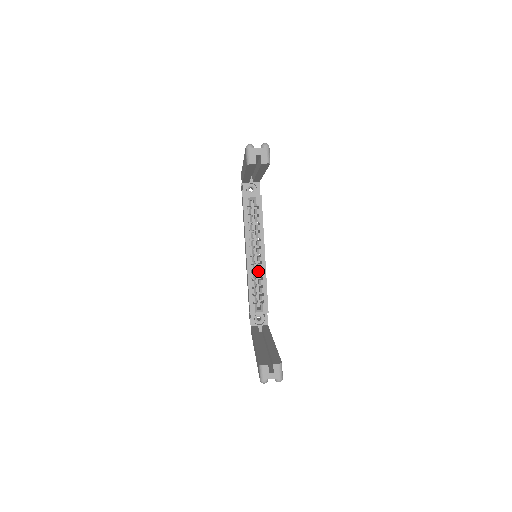
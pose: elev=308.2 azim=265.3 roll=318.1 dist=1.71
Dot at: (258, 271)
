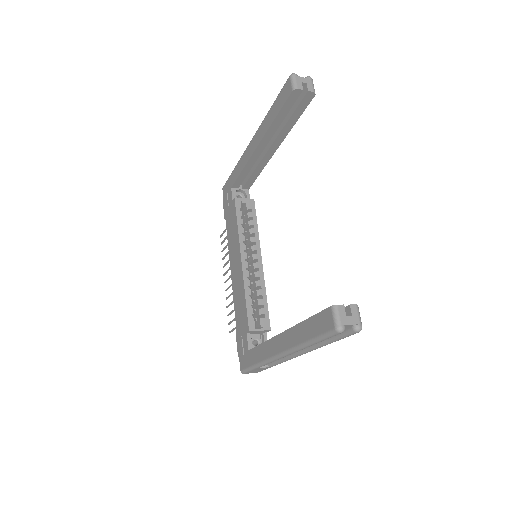
Dot at: (252, 283)
